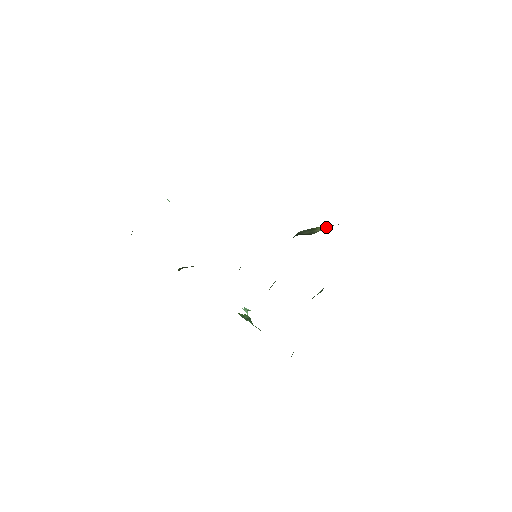
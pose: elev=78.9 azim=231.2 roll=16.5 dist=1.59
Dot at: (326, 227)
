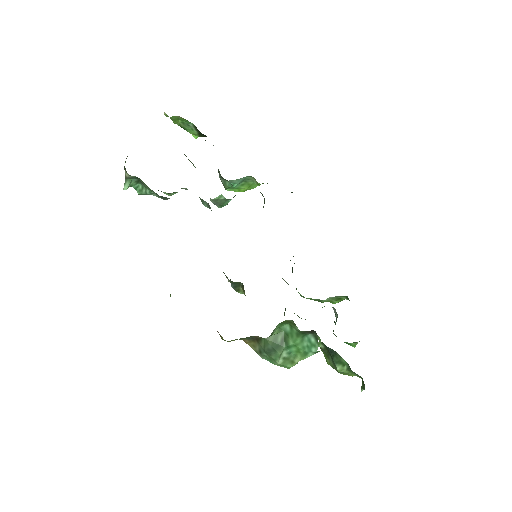
Dot at: occluded
